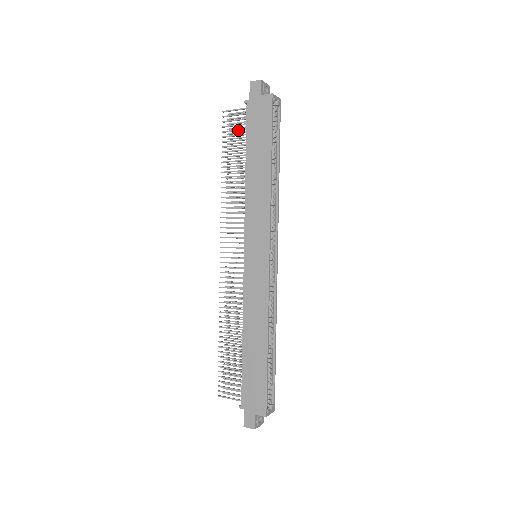
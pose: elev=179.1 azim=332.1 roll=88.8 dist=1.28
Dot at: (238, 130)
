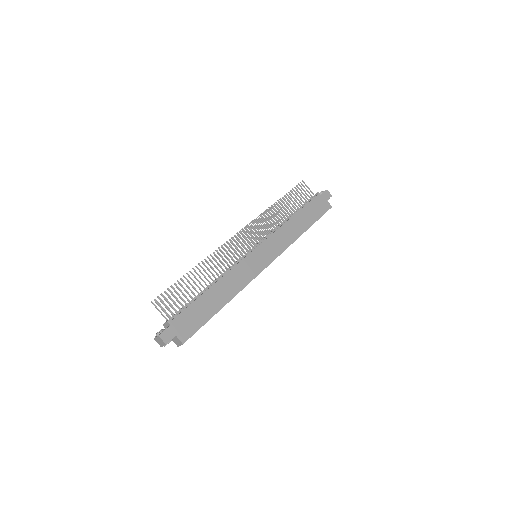
Dot at: (303, 197)
